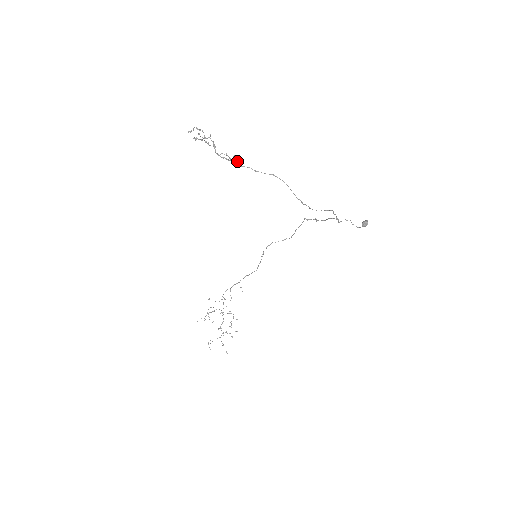
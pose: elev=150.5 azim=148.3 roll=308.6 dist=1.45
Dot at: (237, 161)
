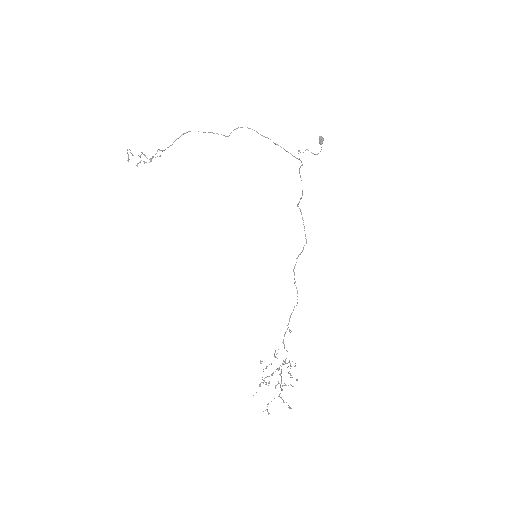
Dot at: (160, 150)
